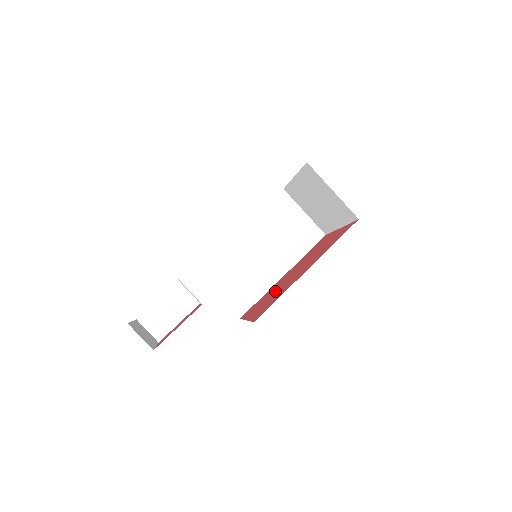
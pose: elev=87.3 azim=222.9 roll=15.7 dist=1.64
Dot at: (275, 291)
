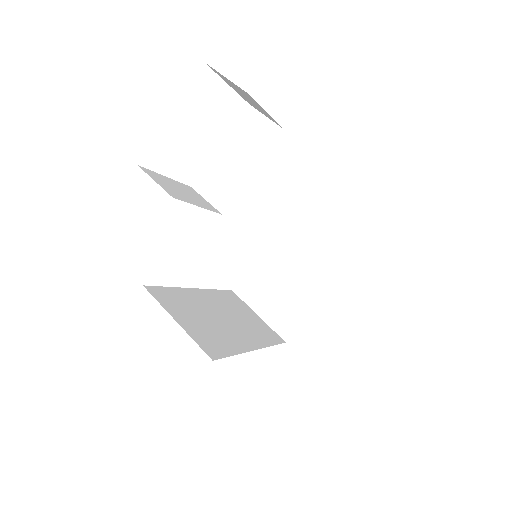
Dot at: occluded
